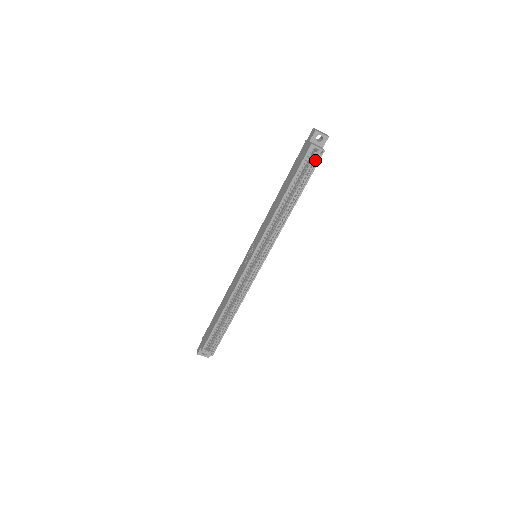
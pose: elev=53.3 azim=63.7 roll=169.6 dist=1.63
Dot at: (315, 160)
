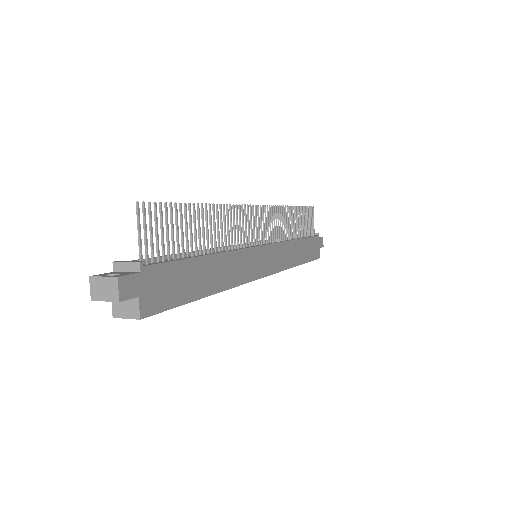
Dot at: (152, 308)
